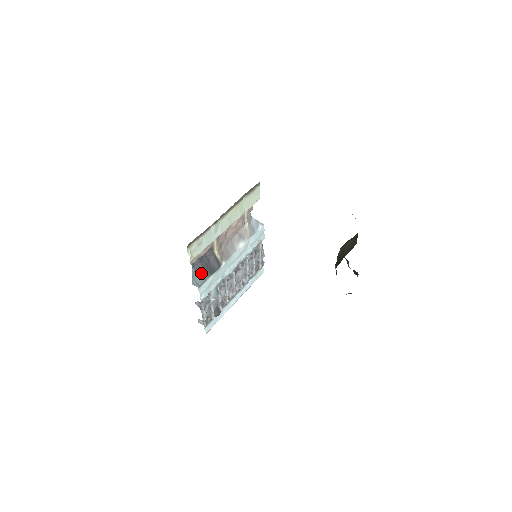
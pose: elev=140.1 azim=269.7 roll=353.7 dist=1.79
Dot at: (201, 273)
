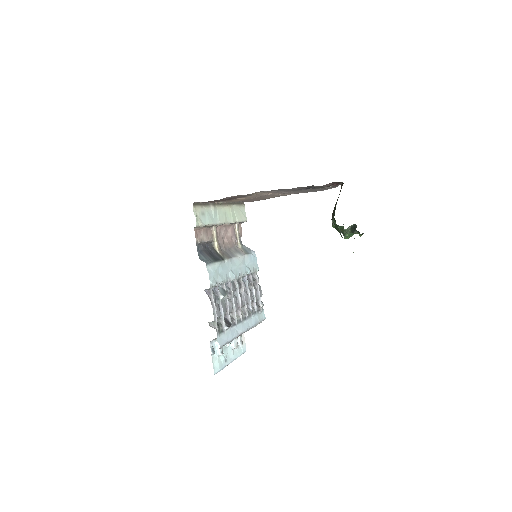
Dot at: (206, 257)
